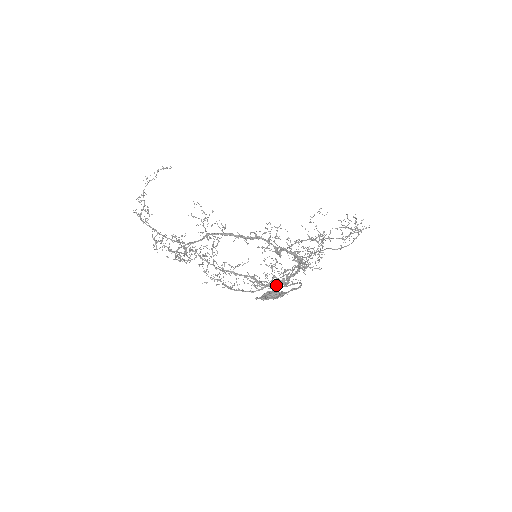
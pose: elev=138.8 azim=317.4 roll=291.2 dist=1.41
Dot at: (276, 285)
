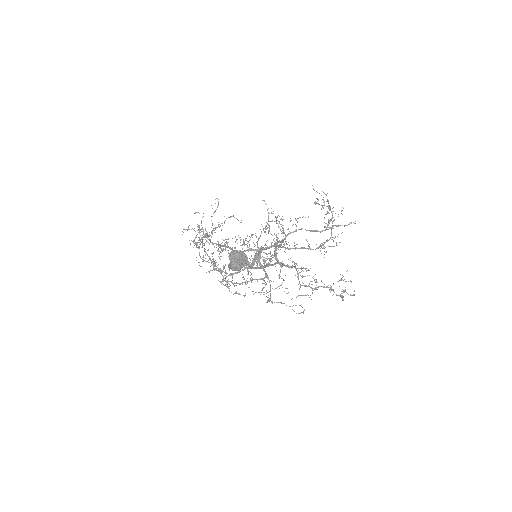
Dot at: (244, 251)
